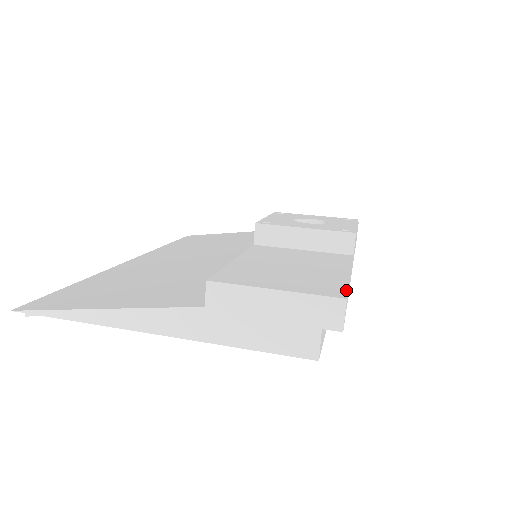
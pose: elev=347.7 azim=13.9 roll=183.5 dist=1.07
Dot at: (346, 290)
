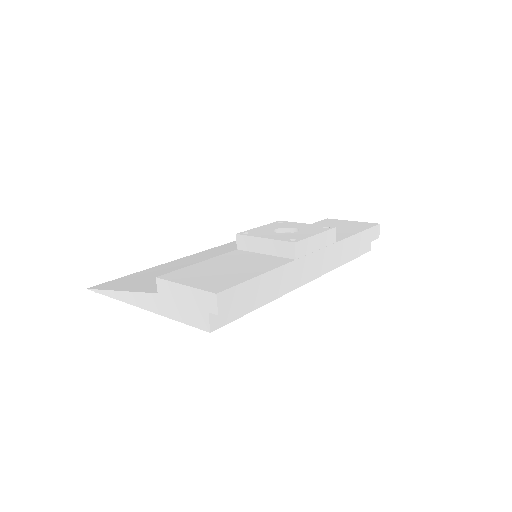
Dot at: (228, 288)
